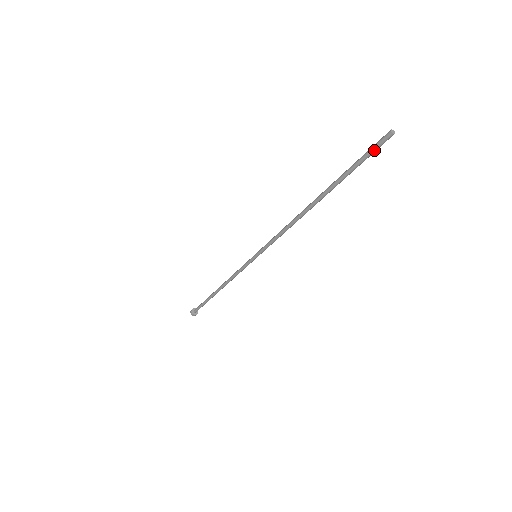
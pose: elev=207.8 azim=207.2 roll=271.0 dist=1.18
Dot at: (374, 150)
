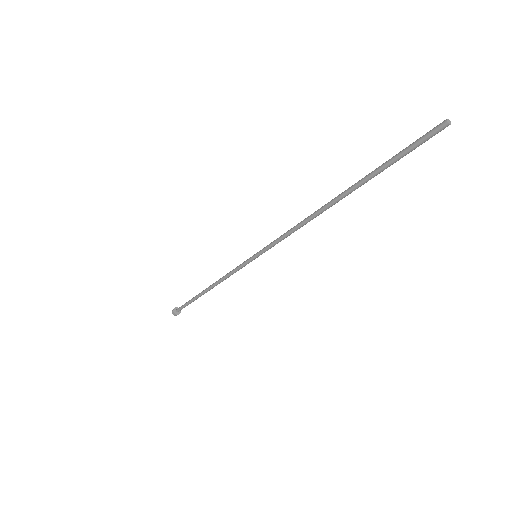
Dot at: (422, 143)
